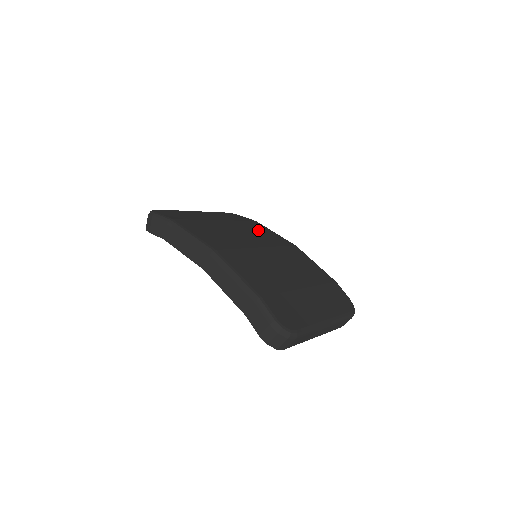
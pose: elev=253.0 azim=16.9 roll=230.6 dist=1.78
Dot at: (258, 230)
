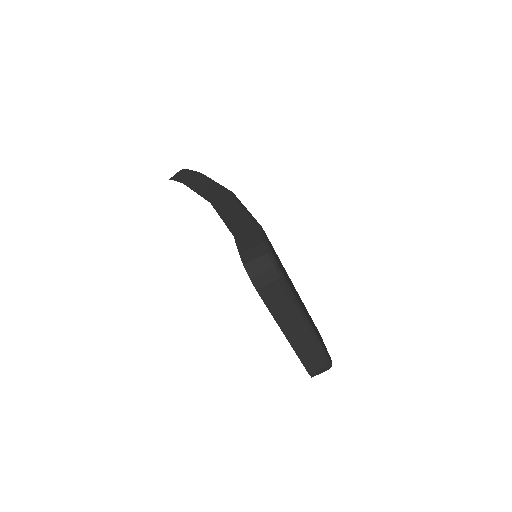
Dot at: occluded
